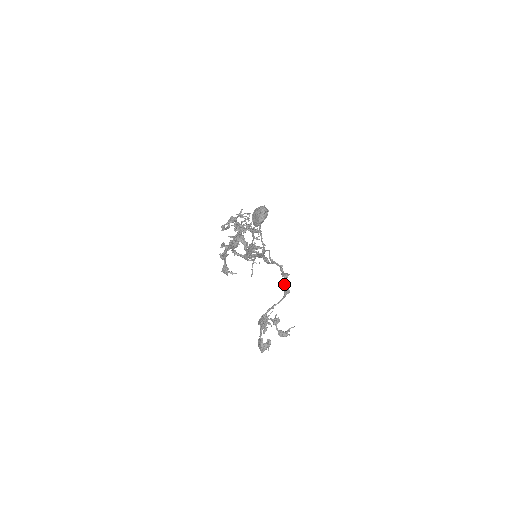
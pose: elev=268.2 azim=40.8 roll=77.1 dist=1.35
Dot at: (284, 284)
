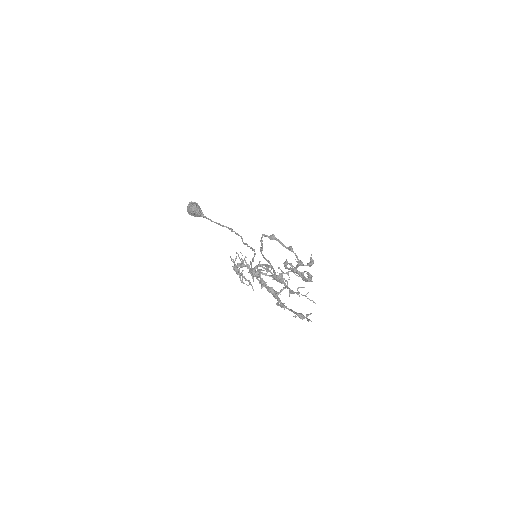
Dot at: (282, 245)
